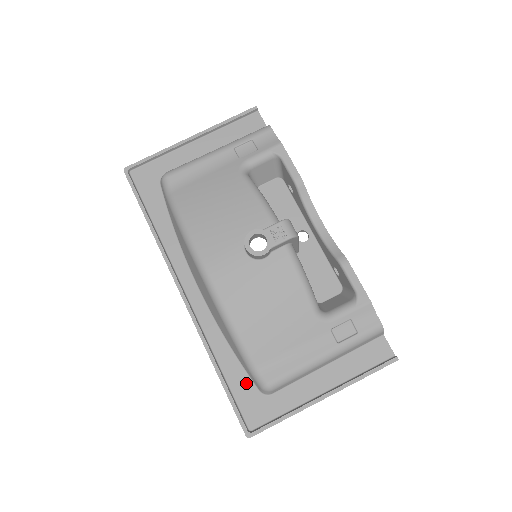
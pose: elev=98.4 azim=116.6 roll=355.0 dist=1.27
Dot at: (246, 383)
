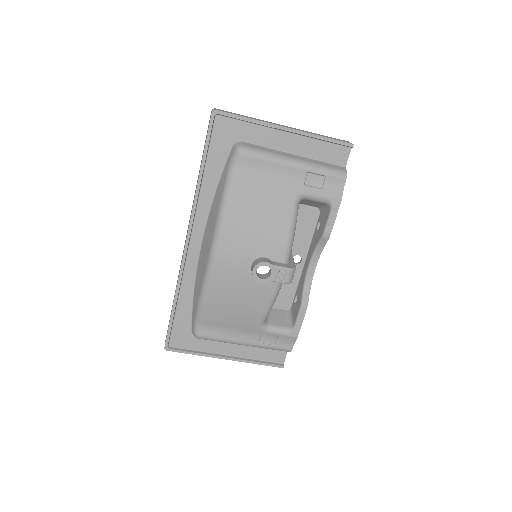
Dot at: (187, 321)
